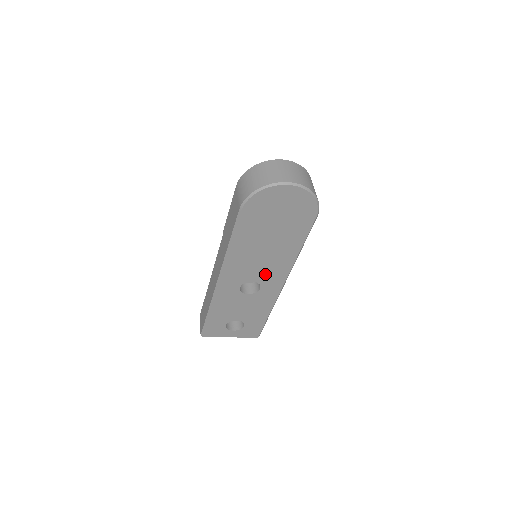
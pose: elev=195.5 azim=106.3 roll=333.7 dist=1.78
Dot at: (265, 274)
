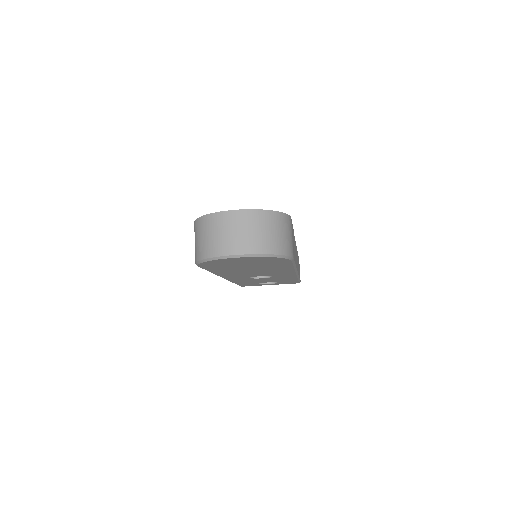
Dot at: (268, 274)
